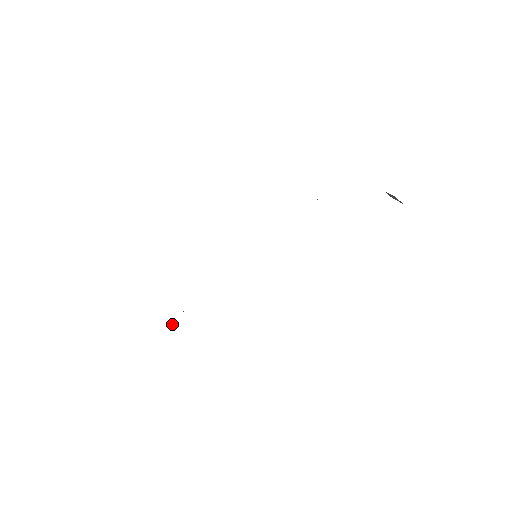
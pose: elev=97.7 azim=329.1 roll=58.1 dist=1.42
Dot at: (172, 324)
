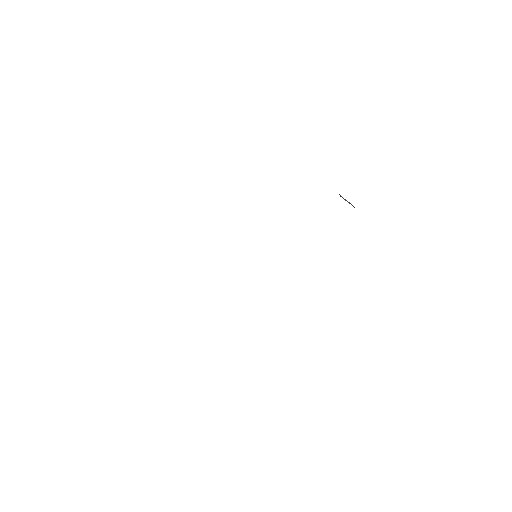
Dot at: occluded
